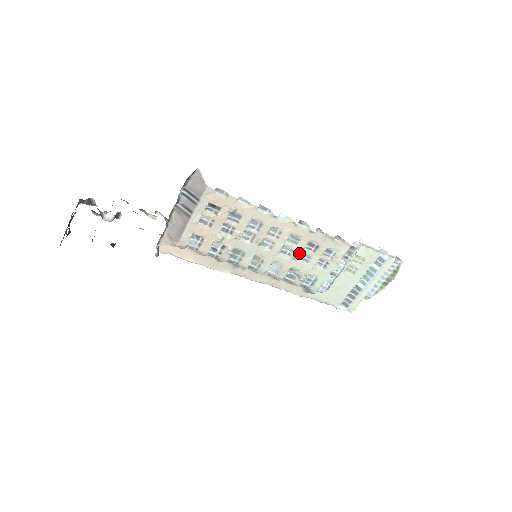
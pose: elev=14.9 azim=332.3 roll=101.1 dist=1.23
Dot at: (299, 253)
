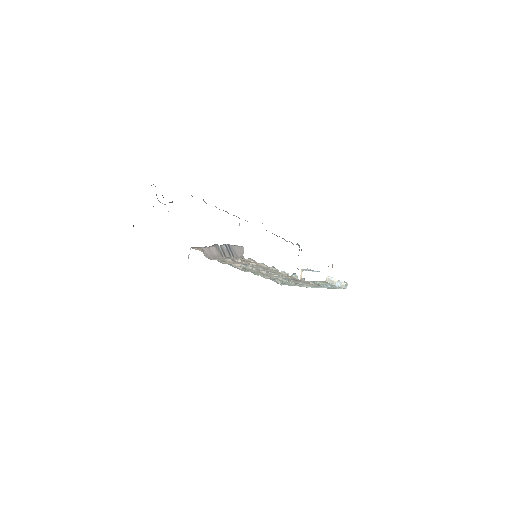
Dot at: occluded
